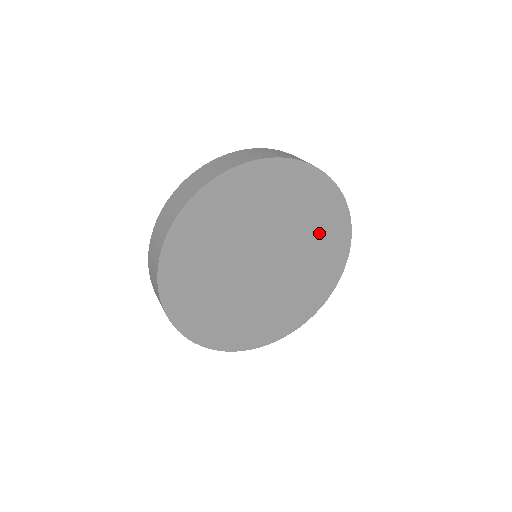
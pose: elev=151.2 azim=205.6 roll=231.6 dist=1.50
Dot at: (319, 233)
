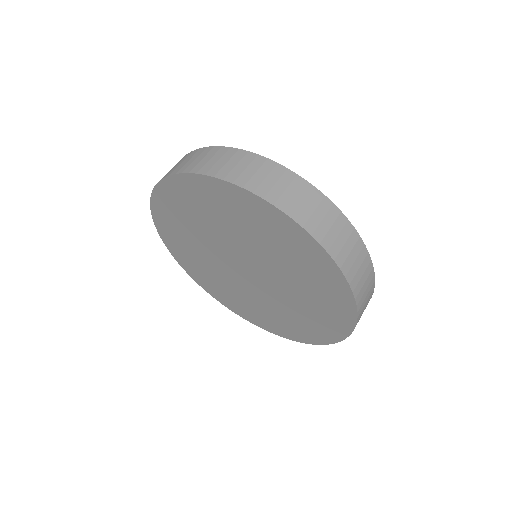
Dot at: (265, 235)
